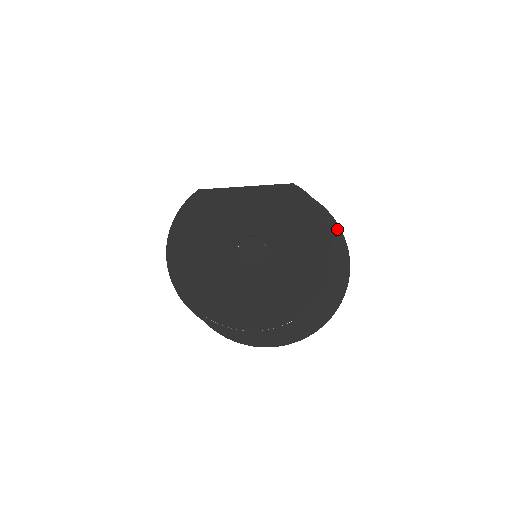
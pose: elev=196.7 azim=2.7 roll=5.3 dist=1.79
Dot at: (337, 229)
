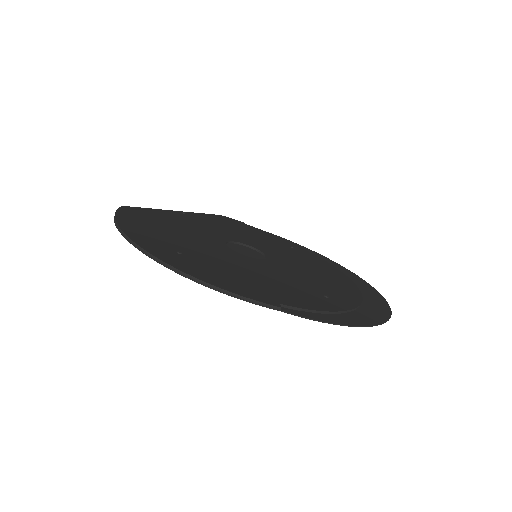
Dot at: (295, 243)
